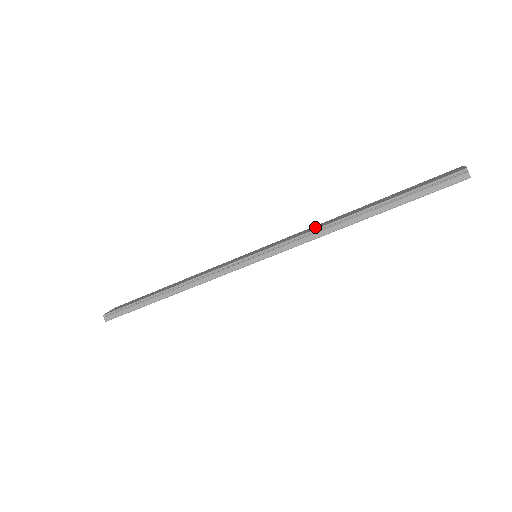
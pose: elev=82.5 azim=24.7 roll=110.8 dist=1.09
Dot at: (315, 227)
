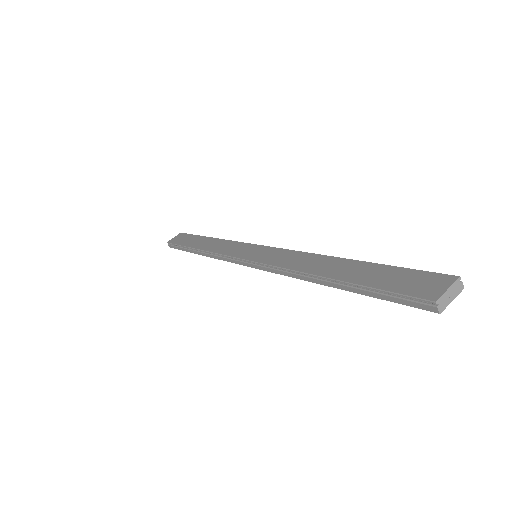
Dot at: (297, 260)
